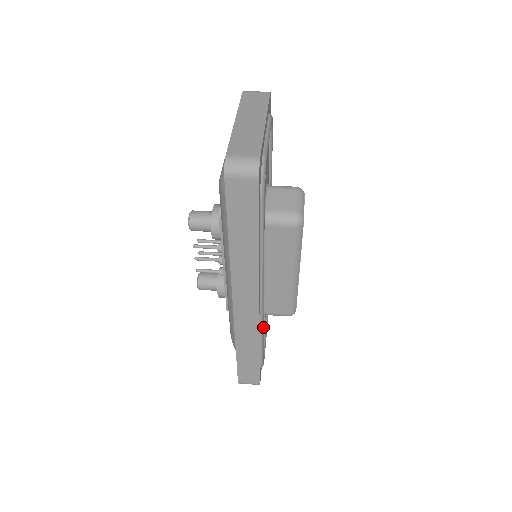
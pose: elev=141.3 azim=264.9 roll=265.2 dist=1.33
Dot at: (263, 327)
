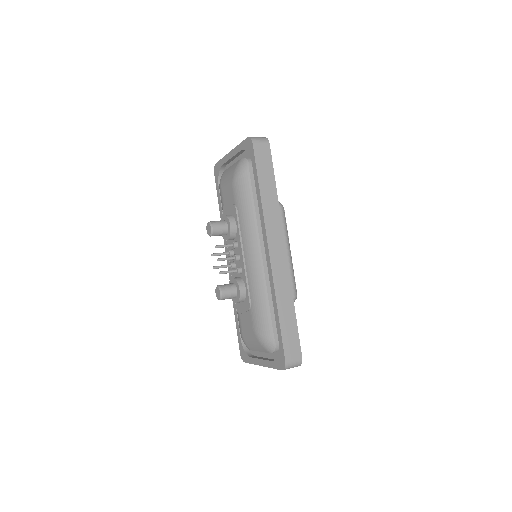
Dot at: occluded
